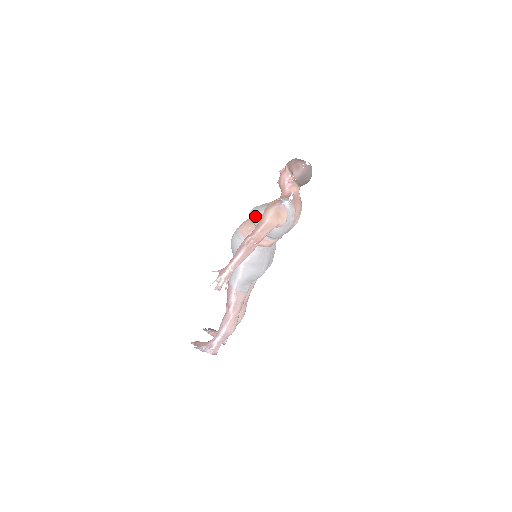
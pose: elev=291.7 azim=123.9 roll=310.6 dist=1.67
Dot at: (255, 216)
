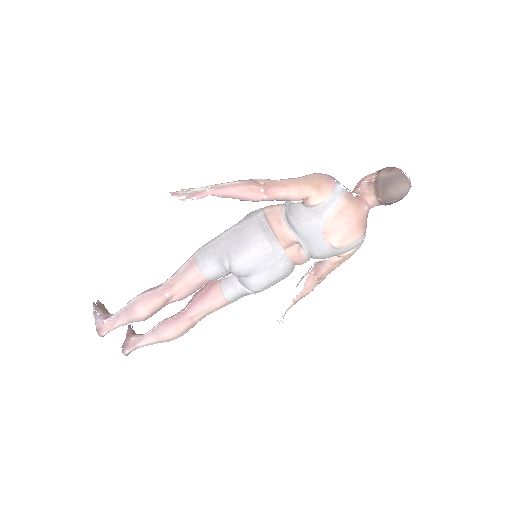
Dot at: occluded
